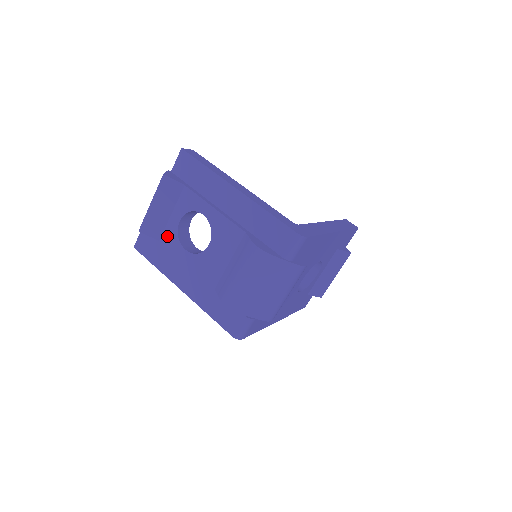
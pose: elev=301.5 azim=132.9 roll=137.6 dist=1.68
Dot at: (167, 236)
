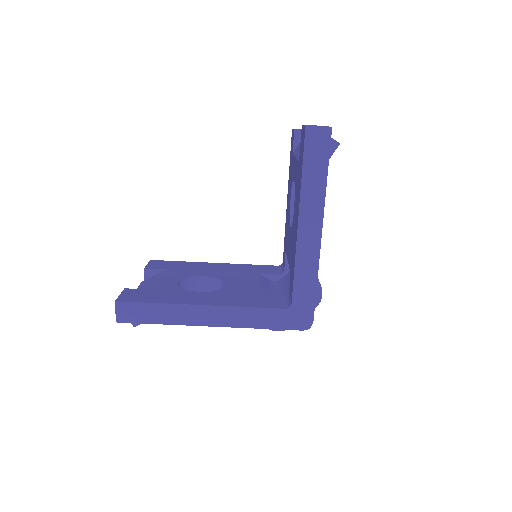
Dot at: occluded
